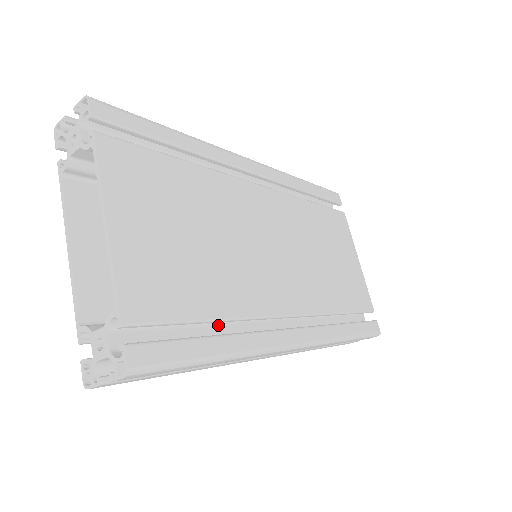
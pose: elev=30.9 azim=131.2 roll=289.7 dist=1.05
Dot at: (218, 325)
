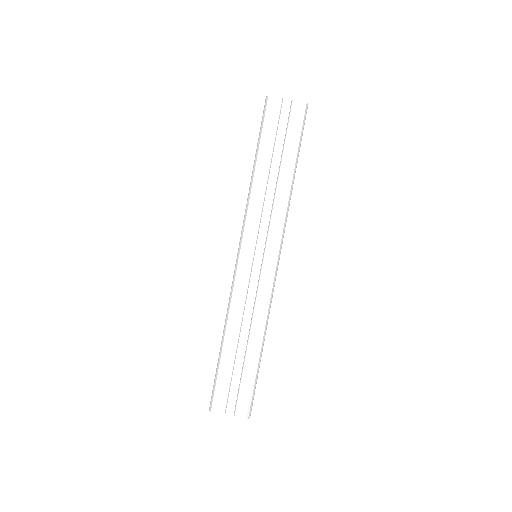
Dot at: occluded
